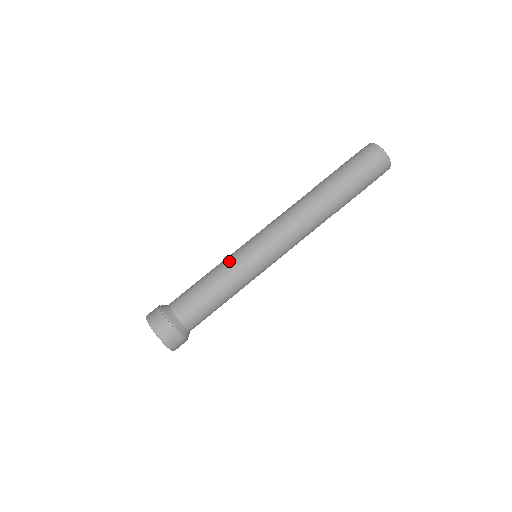
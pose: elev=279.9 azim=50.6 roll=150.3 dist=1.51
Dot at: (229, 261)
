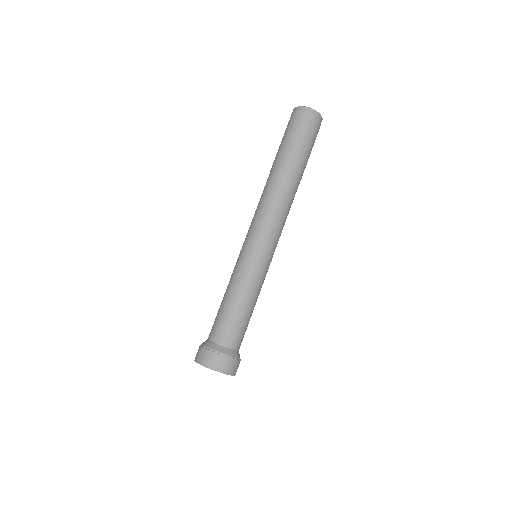
Dot at: (243, 275)
